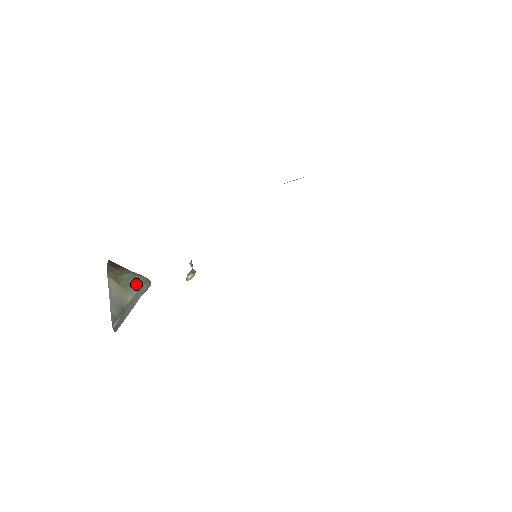
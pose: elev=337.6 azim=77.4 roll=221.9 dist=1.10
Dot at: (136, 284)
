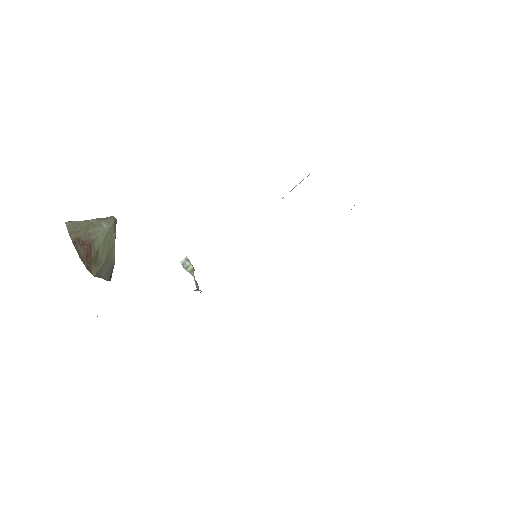
Dot at: (111, 243)
